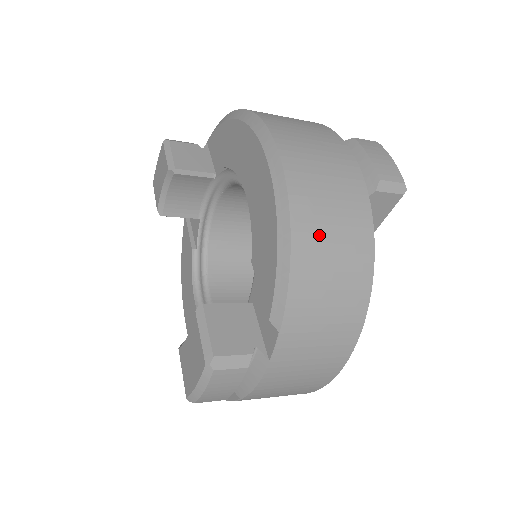
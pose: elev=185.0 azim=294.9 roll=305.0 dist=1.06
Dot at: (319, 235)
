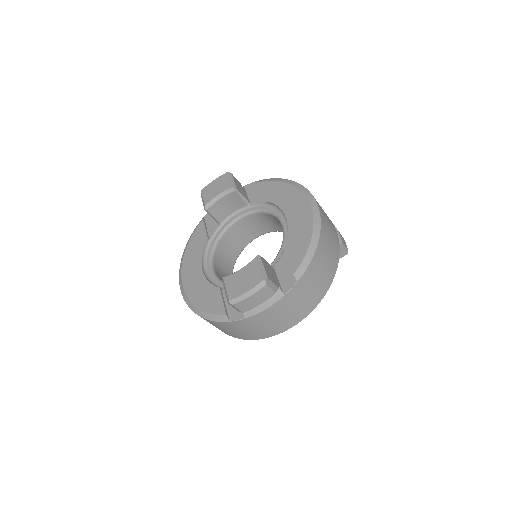
Dot at: (325, 248)
